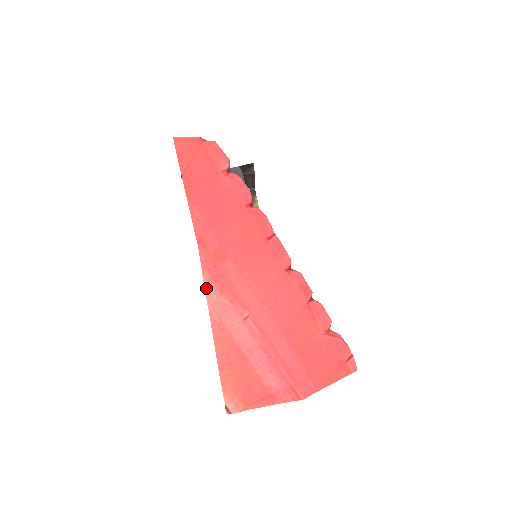
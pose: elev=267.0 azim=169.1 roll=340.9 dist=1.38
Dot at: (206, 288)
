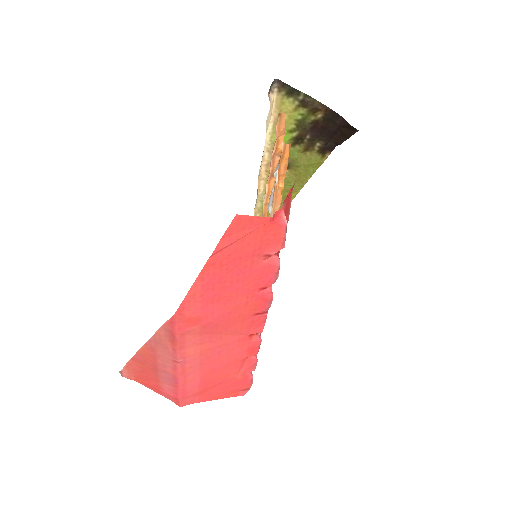
Dot at: (160, 330)
